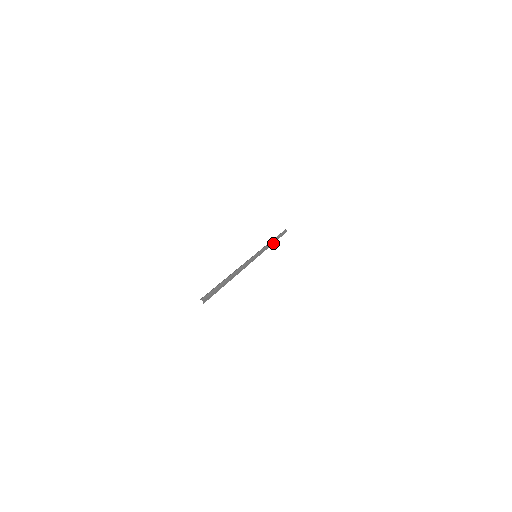
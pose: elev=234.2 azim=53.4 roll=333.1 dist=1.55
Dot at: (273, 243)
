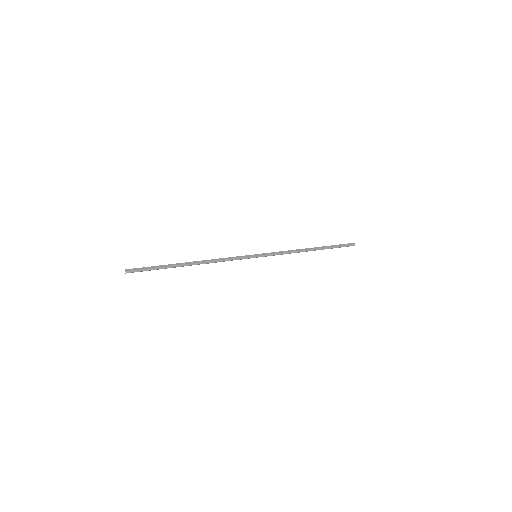
Dot at: (306, 250)
